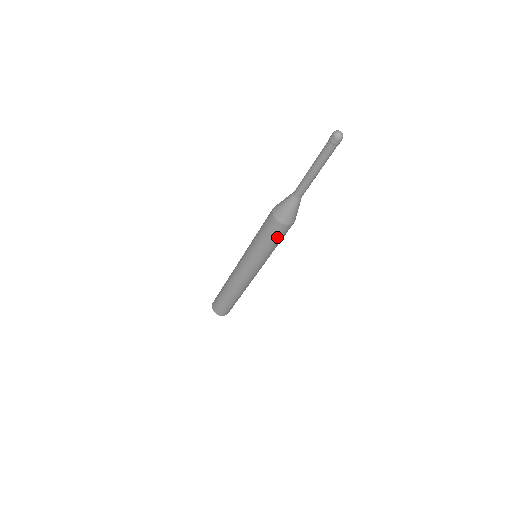
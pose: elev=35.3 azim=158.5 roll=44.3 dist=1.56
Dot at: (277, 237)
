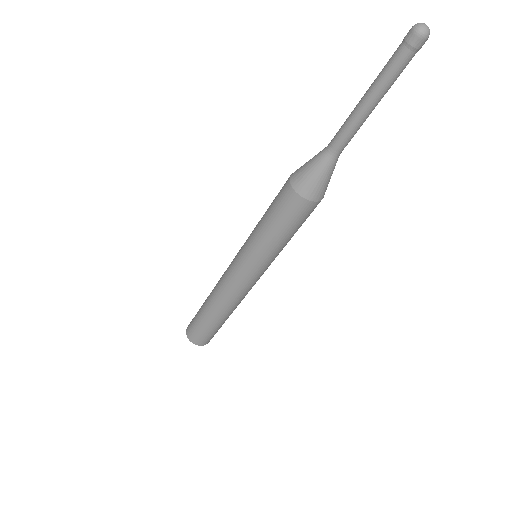
Dot at: (286, 219)
